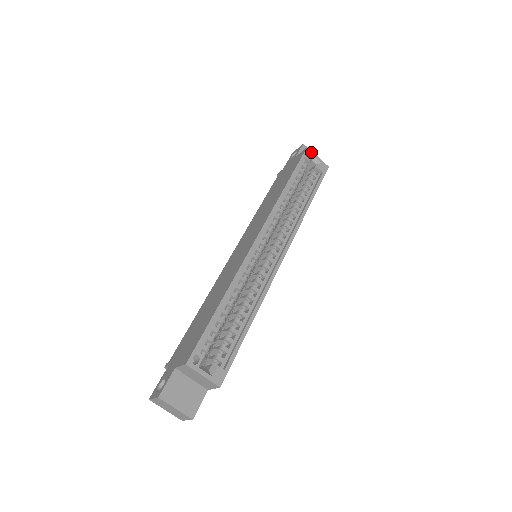
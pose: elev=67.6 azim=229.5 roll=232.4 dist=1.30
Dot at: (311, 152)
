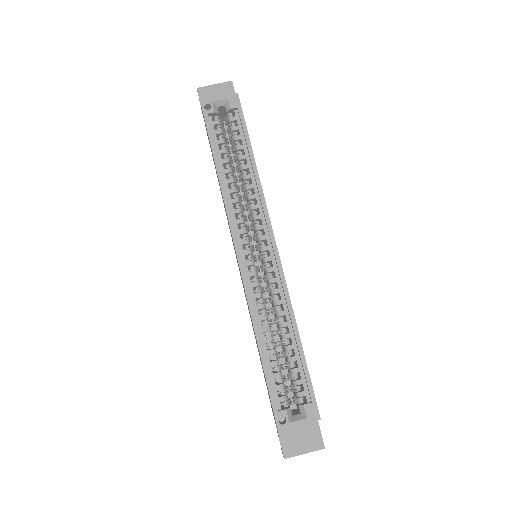
Dot at: (208, 101)
